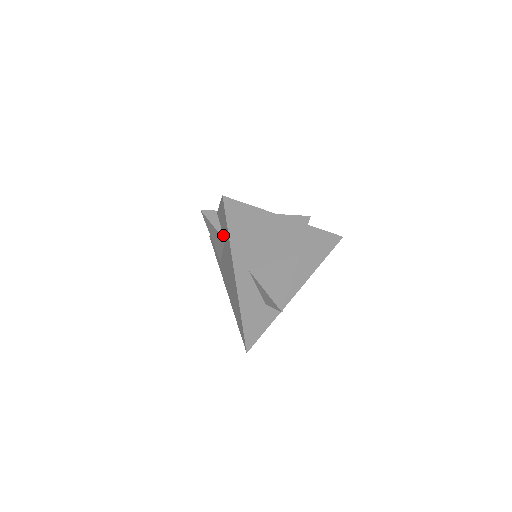
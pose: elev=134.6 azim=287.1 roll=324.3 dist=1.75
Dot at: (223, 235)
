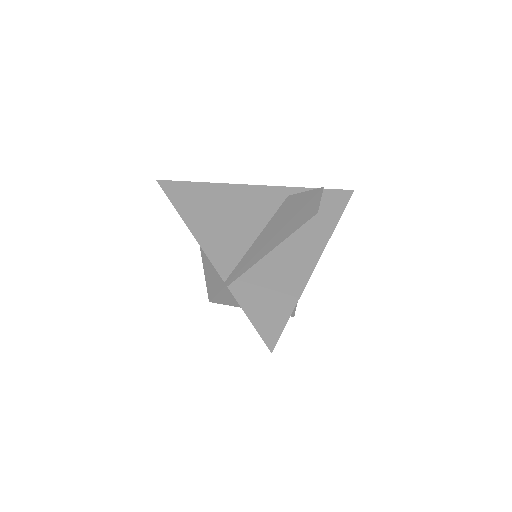
Dot at: (238, 304)
